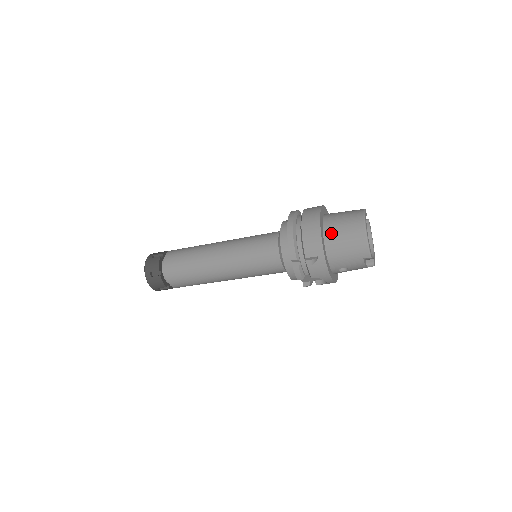
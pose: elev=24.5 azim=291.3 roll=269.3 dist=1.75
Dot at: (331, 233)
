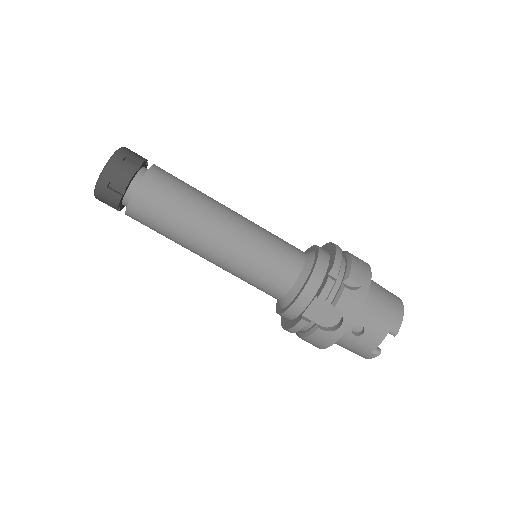
Dot at: (372, 282)
